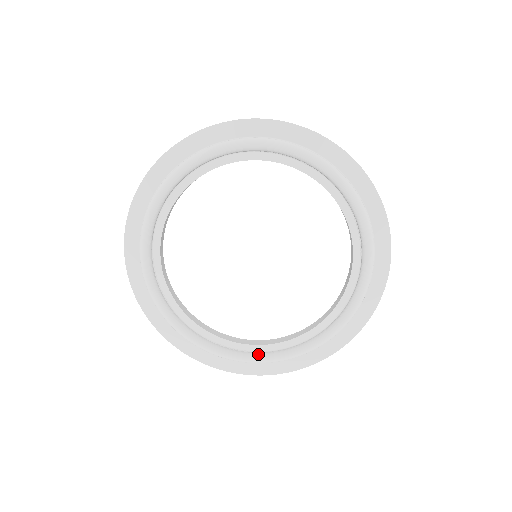
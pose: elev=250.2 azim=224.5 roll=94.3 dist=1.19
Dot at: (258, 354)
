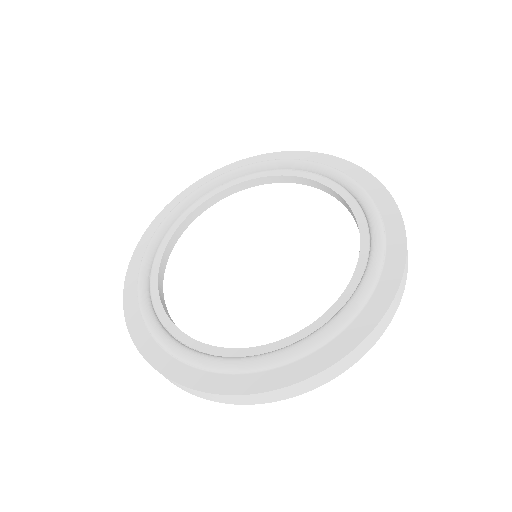
Dot at: (336, 313)
